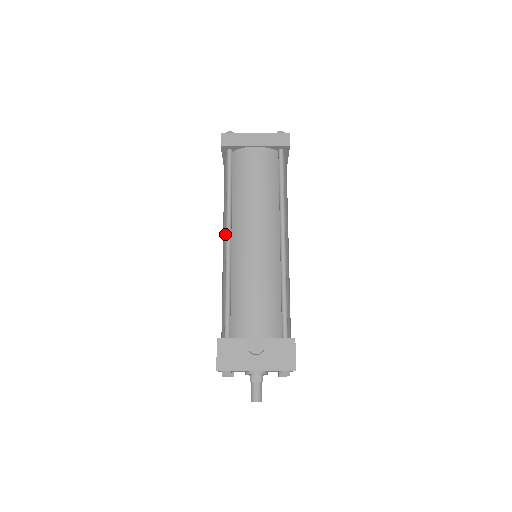
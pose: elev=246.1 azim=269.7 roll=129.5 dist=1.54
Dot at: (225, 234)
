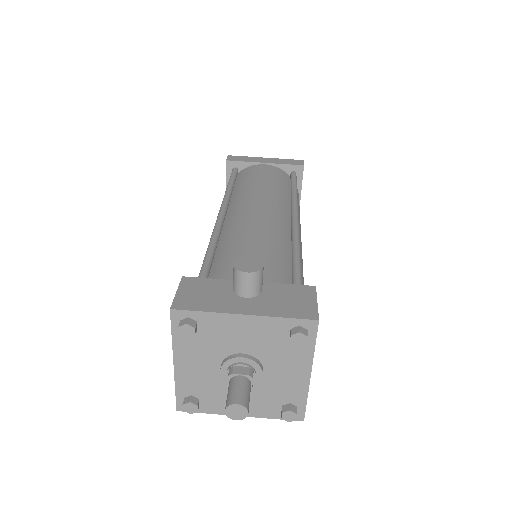
Dot at: occluded
